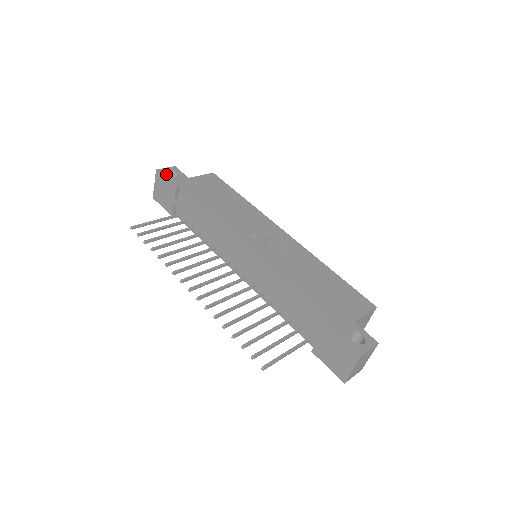
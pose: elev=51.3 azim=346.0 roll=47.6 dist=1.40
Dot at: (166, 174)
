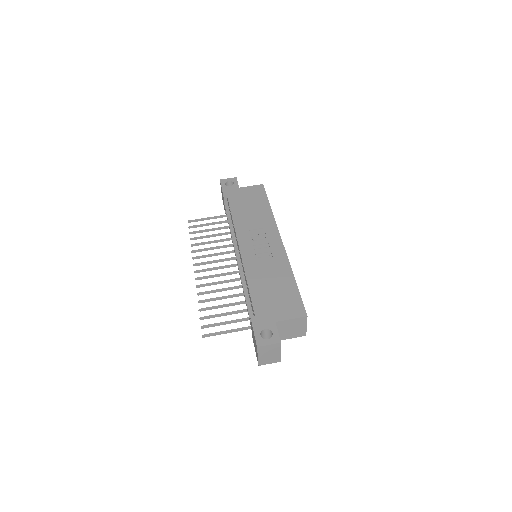
Dot at: (224, 184)
